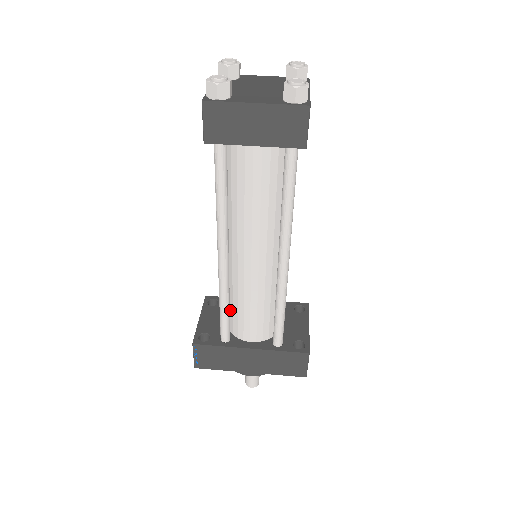
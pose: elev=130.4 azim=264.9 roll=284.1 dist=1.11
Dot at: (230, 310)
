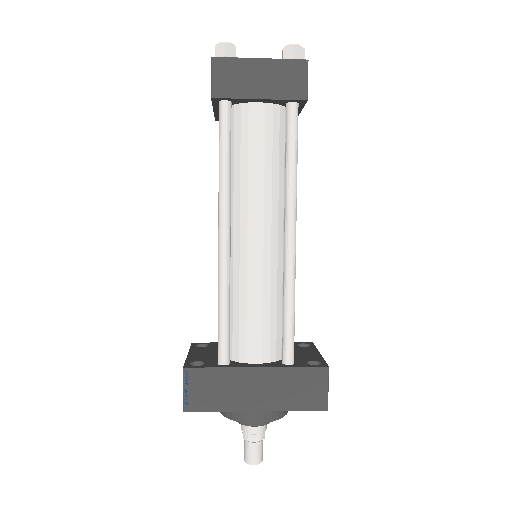
Dot at: occluded
